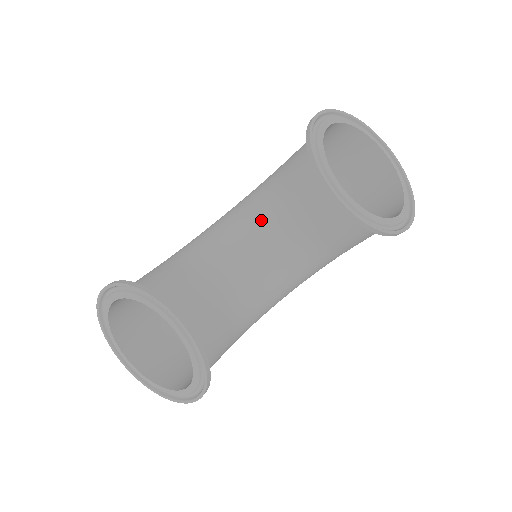
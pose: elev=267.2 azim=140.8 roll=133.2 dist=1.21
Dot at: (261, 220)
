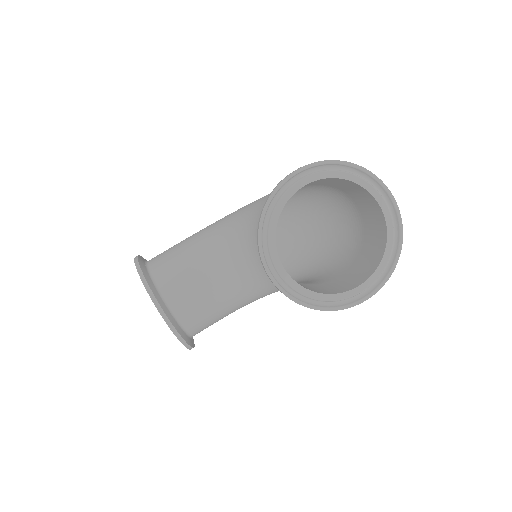
Dot at: (249, 240)
